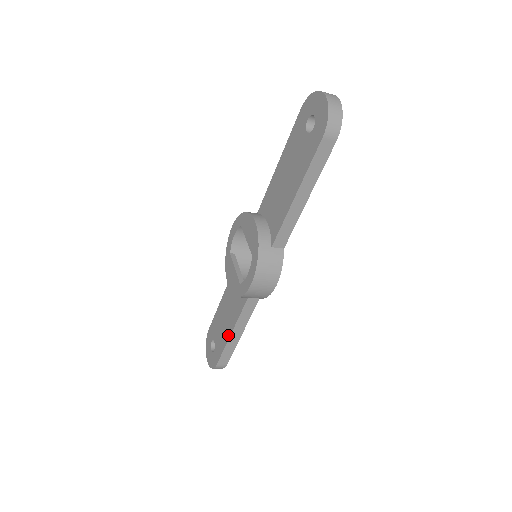
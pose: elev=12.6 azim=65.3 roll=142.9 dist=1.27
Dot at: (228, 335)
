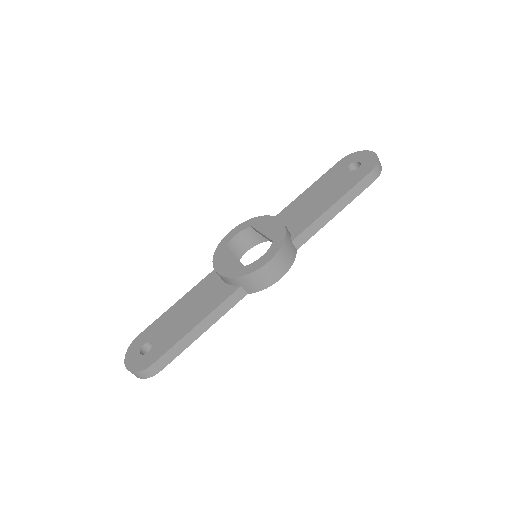
Dot at: (190, 327)
